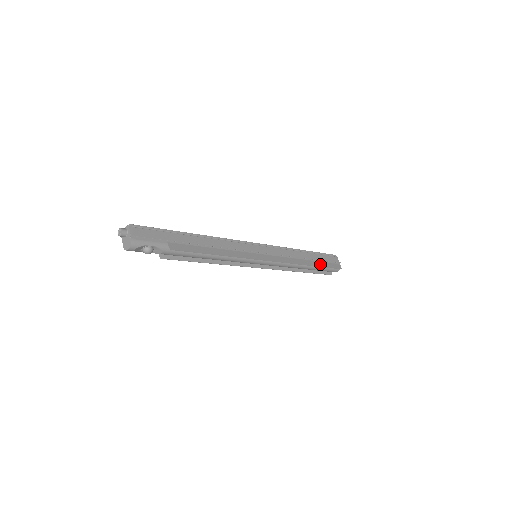
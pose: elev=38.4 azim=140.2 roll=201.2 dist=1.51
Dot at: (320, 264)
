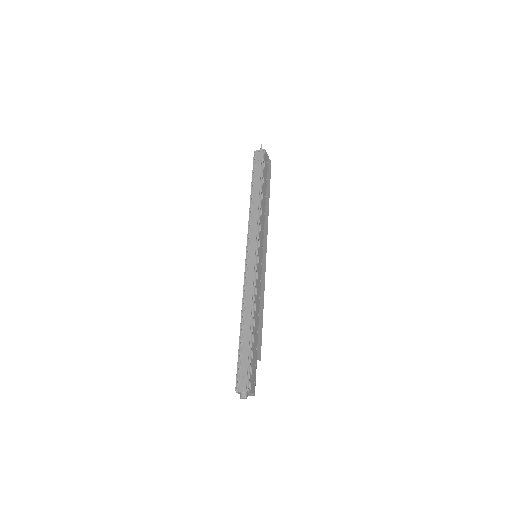
Dot at: (268, 186)
